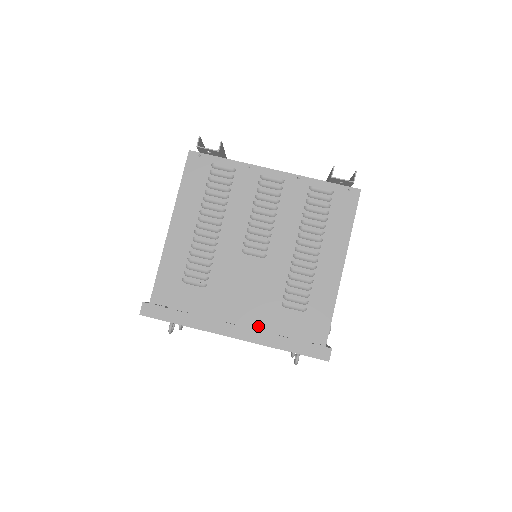
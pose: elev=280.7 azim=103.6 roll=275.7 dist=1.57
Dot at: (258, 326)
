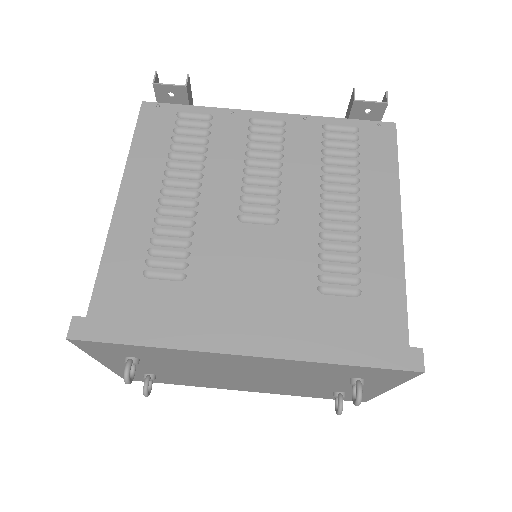
Dot at: (284, 331)
